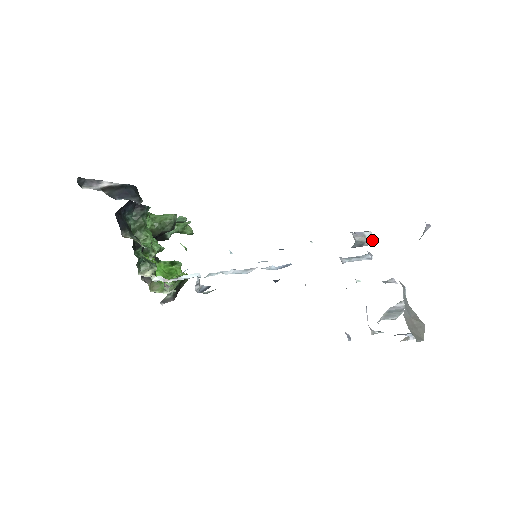
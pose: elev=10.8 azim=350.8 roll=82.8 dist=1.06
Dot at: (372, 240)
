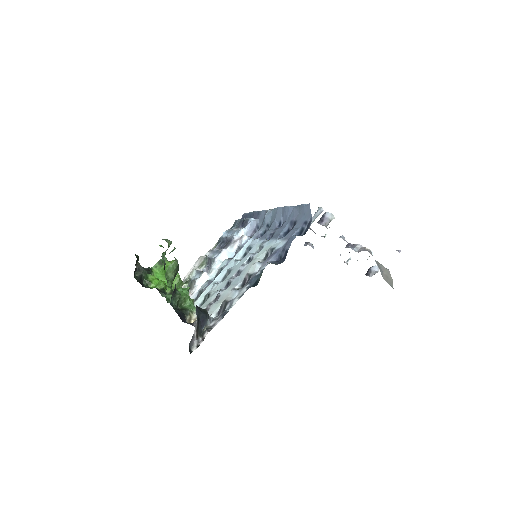
Dot at: occluded
